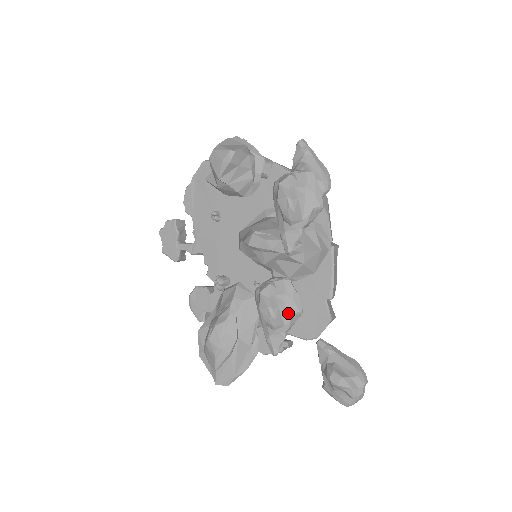
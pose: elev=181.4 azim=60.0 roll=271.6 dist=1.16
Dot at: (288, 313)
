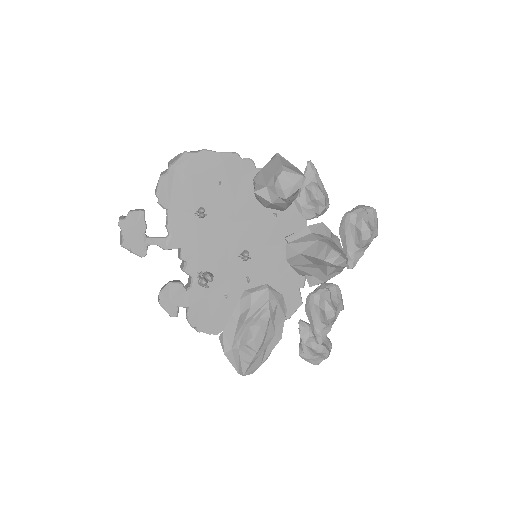
Dot at: (338, 311)
